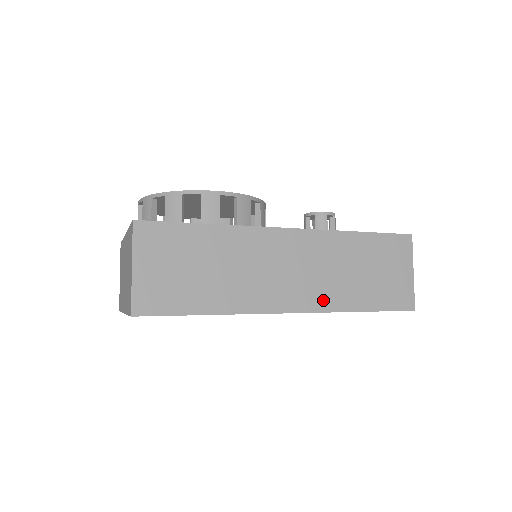
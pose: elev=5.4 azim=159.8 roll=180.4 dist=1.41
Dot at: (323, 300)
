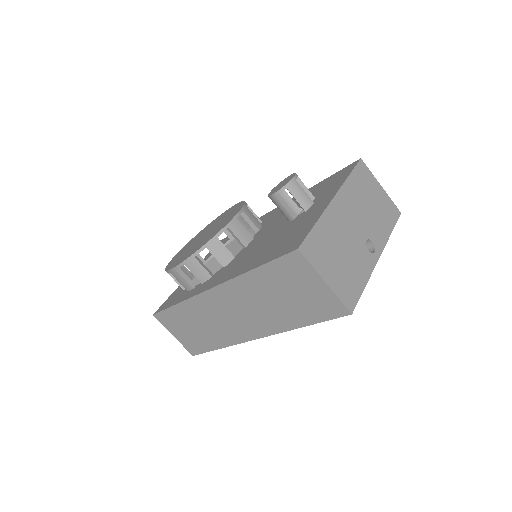
Dot at: (269, 327)
